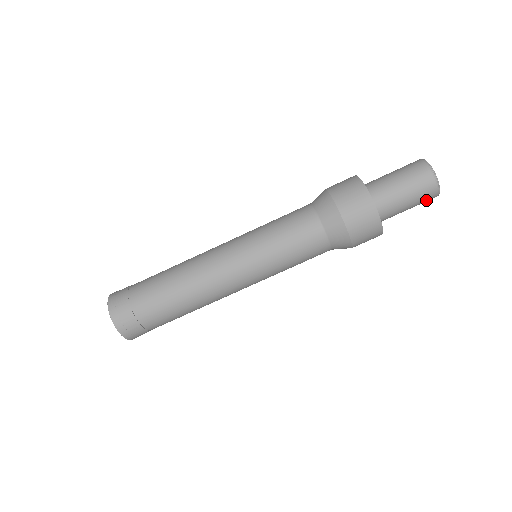
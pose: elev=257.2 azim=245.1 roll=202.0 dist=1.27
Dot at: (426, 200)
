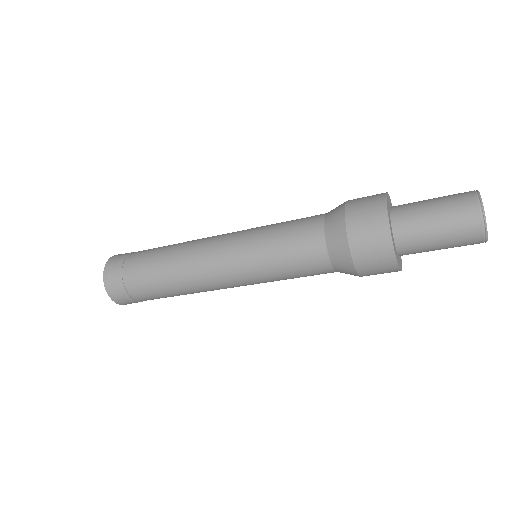
Dot at: occluded
